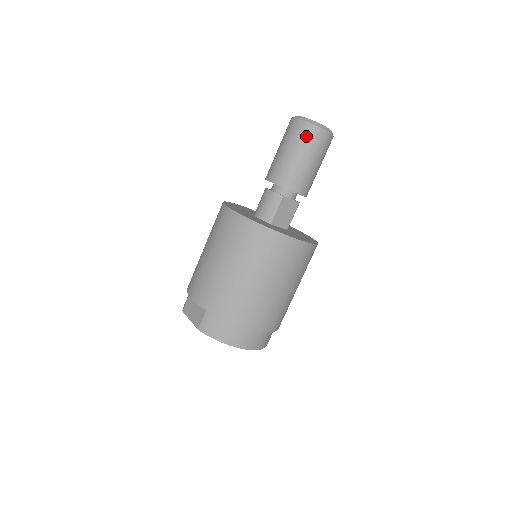
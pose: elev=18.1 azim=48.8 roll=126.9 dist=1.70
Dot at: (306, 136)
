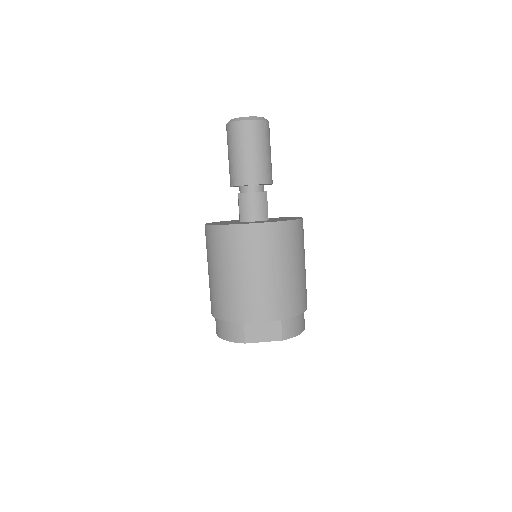
Dot at: (265, 132)
